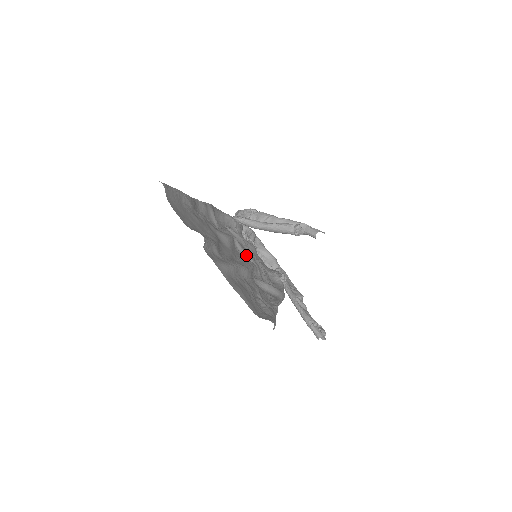
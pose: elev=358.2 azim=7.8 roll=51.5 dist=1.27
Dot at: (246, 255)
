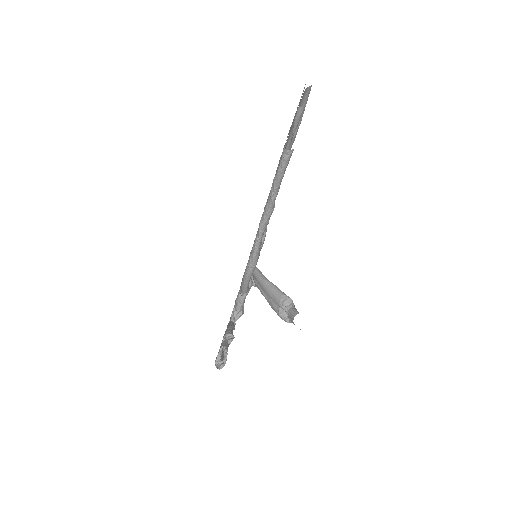
Dot at: occluded
